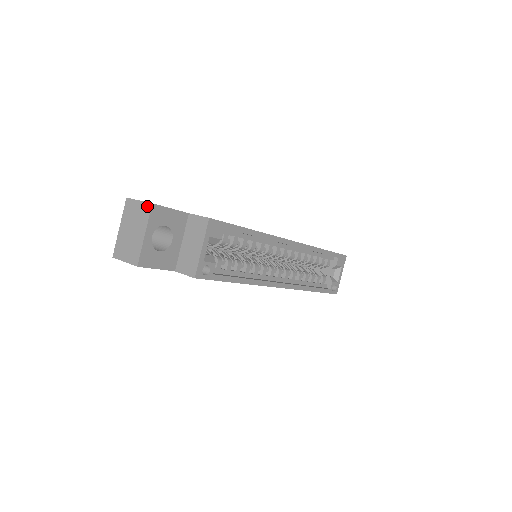
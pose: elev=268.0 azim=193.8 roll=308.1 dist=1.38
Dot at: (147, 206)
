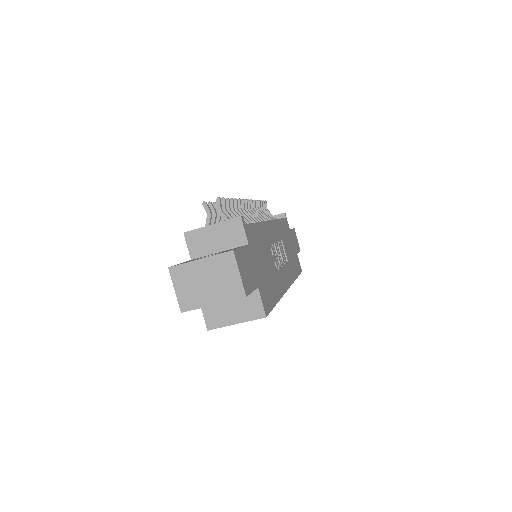
Dot at: (240, 291)
